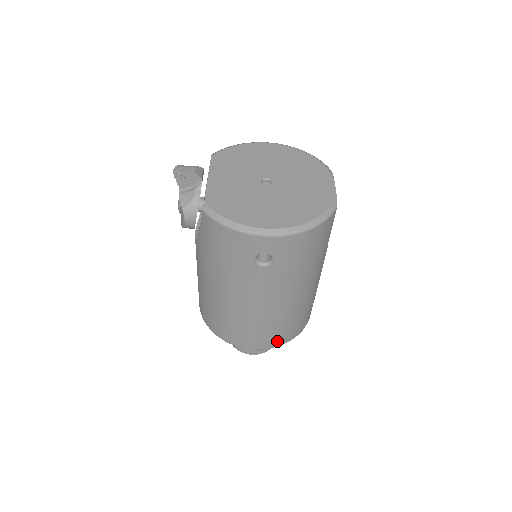
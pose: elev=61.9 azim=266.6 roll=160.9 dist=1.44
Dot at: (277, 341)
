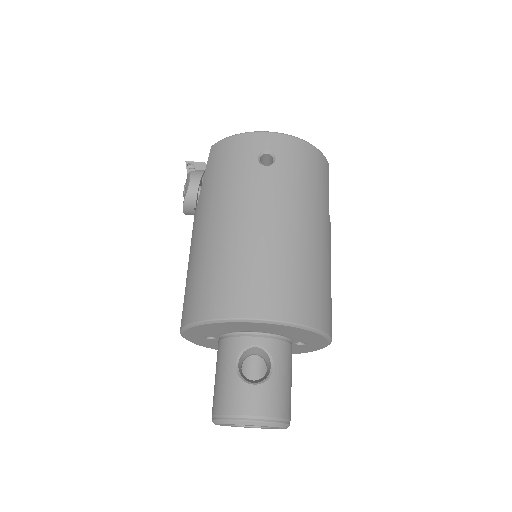
Dot at: (289, 308)
